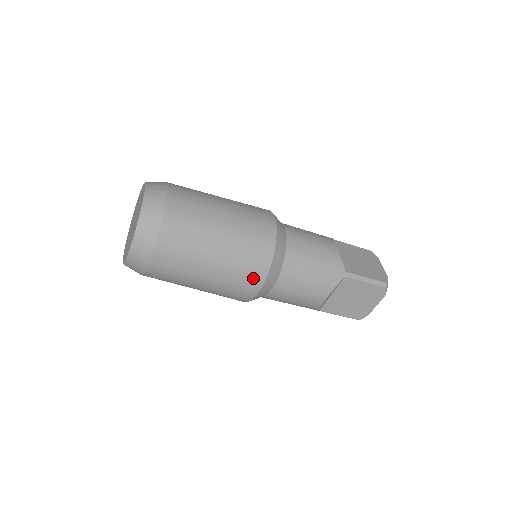
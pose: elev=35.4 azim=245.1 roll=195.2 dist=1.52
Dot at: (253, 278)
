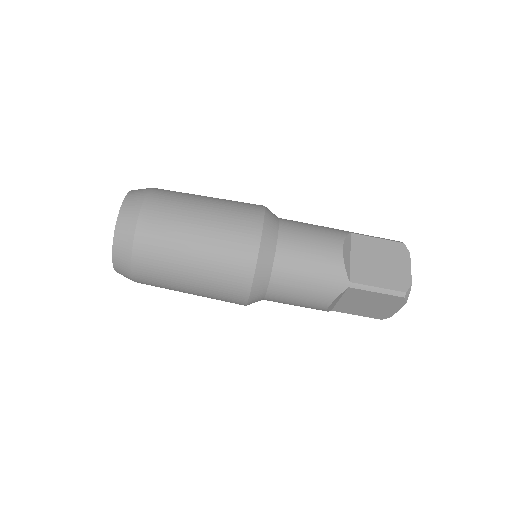
Dot at: (250, 218)
